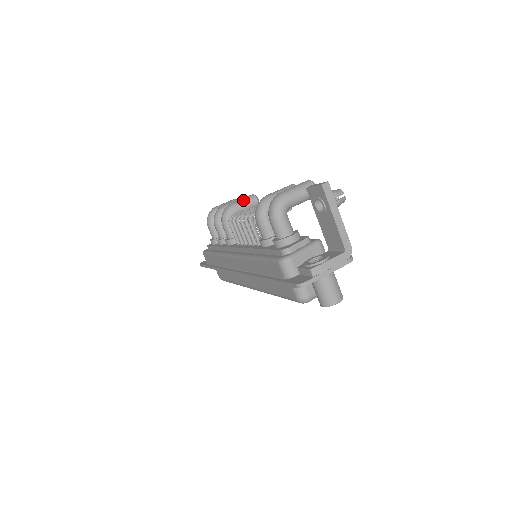
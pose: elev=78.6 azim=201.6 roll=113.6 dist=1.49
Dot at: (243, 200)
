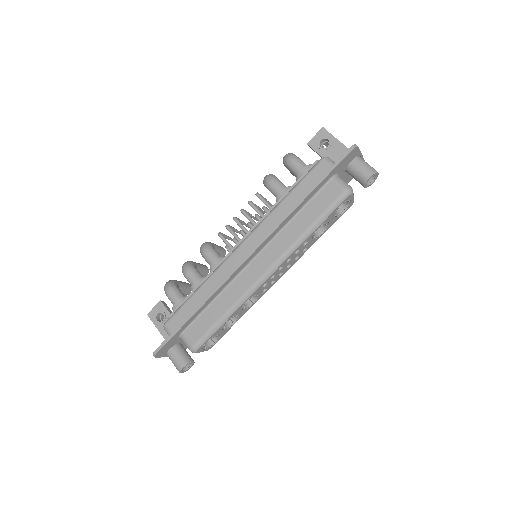
Dot at: occluded
